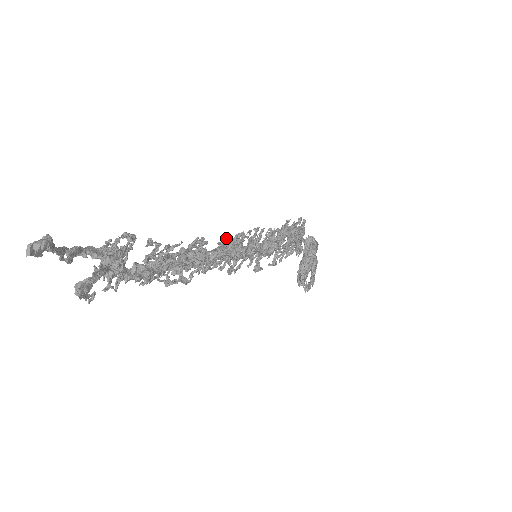
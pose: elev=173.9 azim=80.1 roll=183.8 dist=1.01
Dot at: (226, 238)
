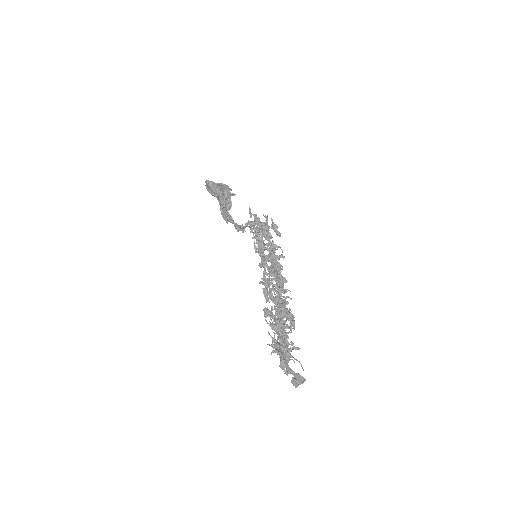
Dot at: (276, 278)
